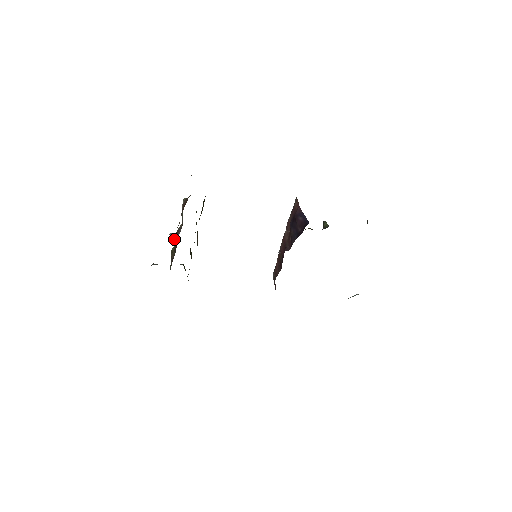
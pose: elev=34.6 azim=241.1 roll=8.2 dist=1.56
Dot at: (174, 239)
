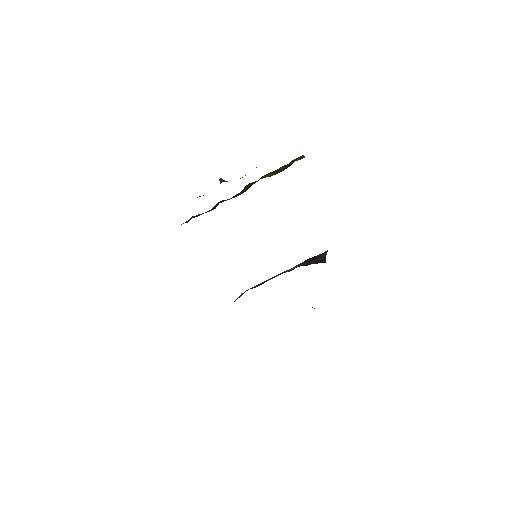
Dot at: (222, 181)
